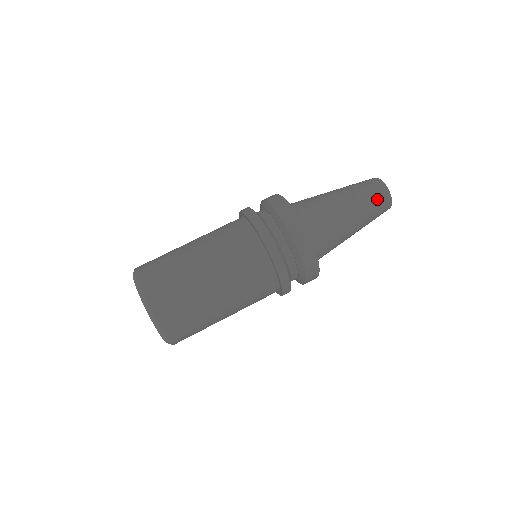
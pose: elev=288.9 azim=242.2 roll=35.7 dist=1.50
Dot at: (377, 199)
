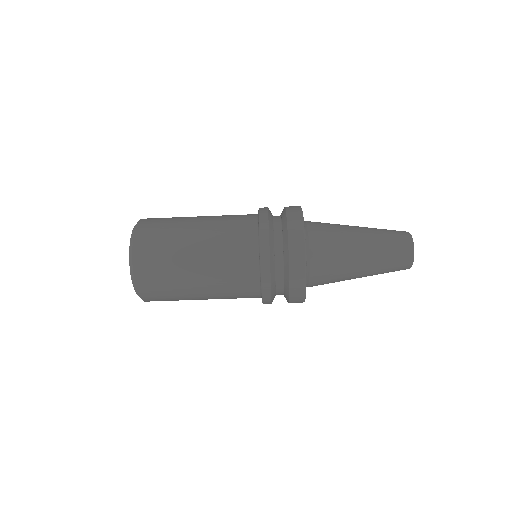
Dot at: (397, 254)
